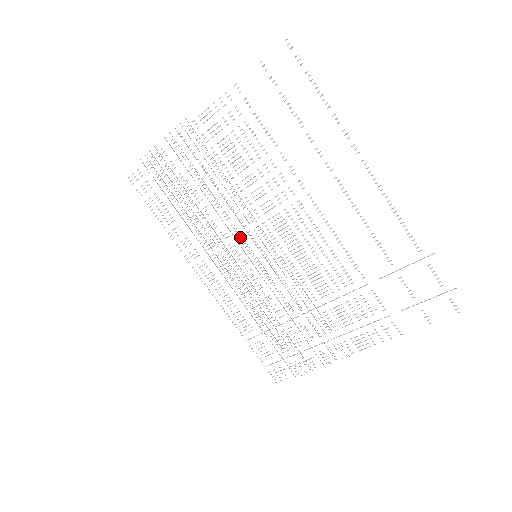
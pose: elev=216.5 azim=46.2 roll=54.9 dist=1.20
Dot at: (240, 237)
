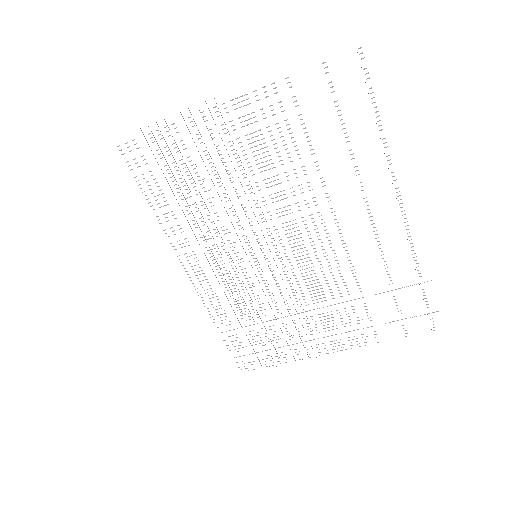
Dot at: (244, 235)
